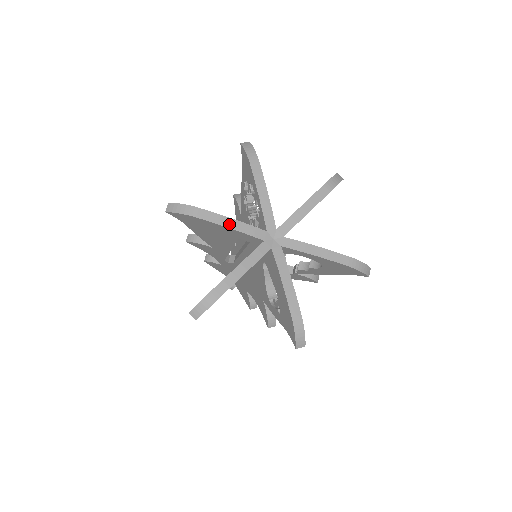
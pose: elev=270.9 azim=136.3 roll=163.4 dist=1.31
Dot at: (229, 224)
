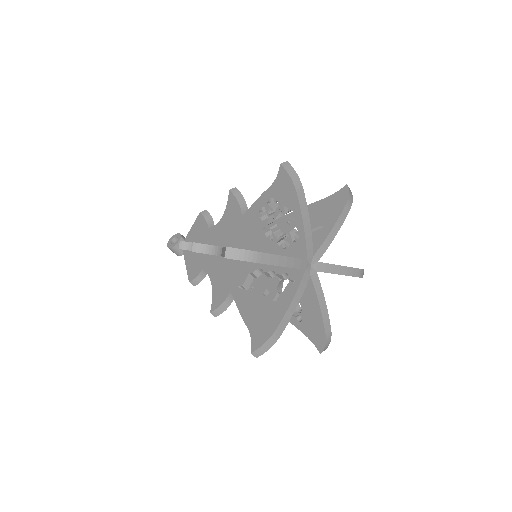
Dot at: (284, 263)
